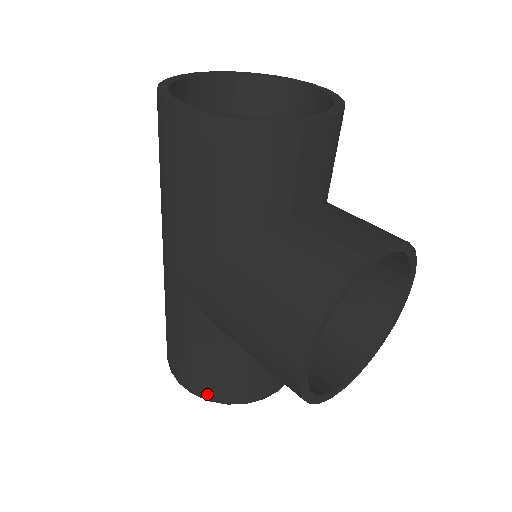
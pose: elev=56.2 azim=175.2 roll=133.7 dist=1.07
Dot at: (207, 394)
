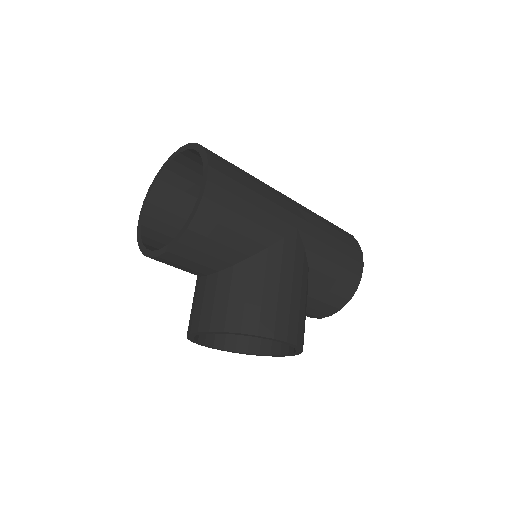
Dot at: occluded
